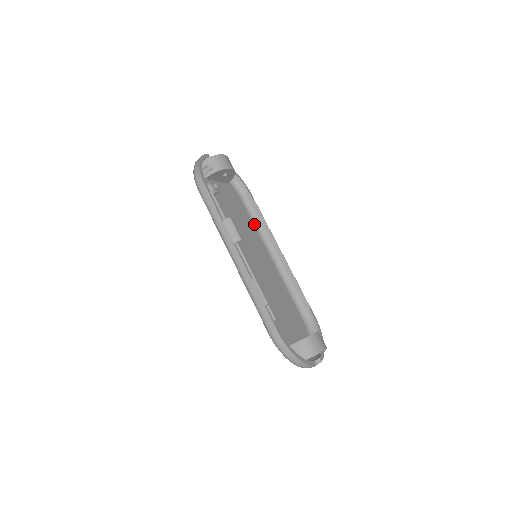
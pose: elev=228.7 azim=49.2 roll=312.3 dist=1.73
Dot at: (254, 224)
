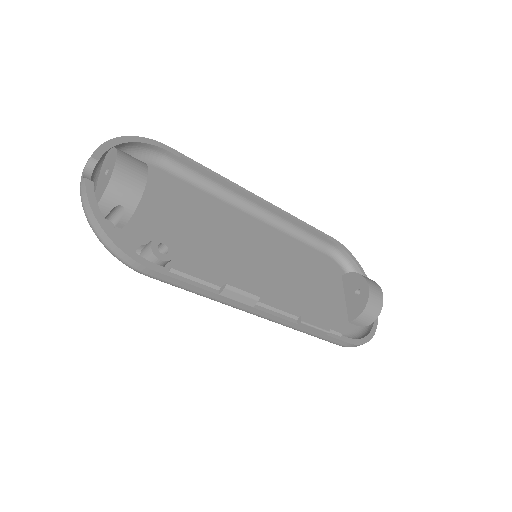
Dot at: (206, 191)
